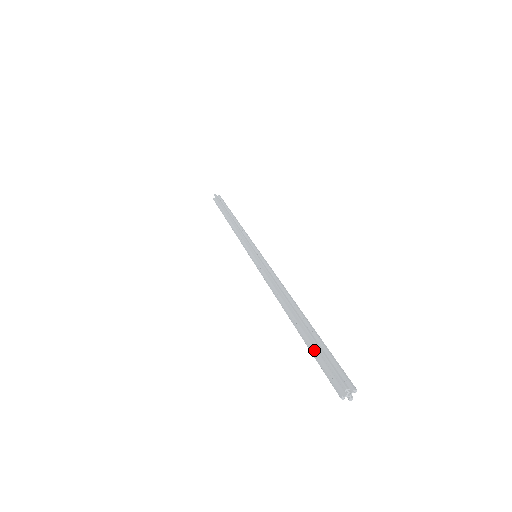
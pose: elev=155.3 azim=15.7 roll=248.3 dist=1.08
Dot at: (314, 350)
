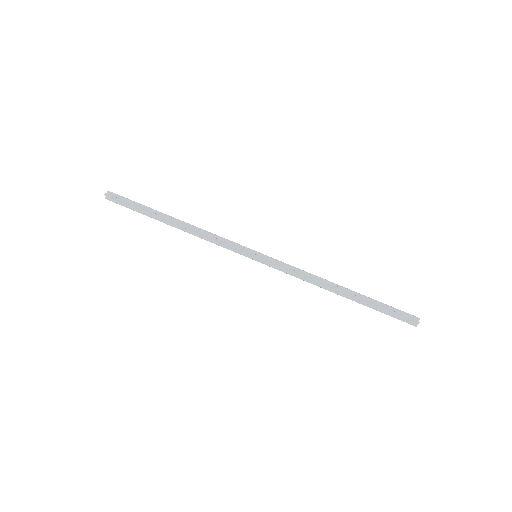
Dot at: (379, 309)
